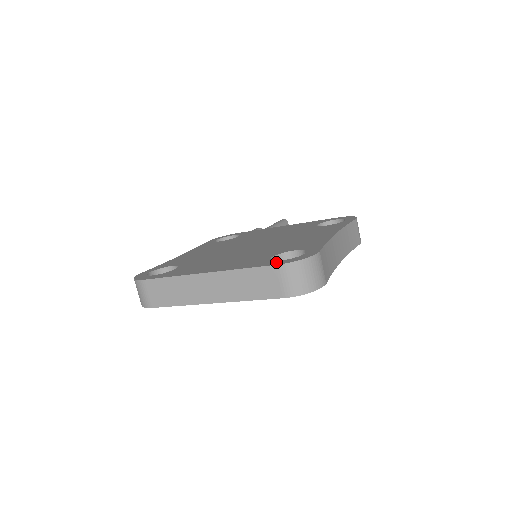
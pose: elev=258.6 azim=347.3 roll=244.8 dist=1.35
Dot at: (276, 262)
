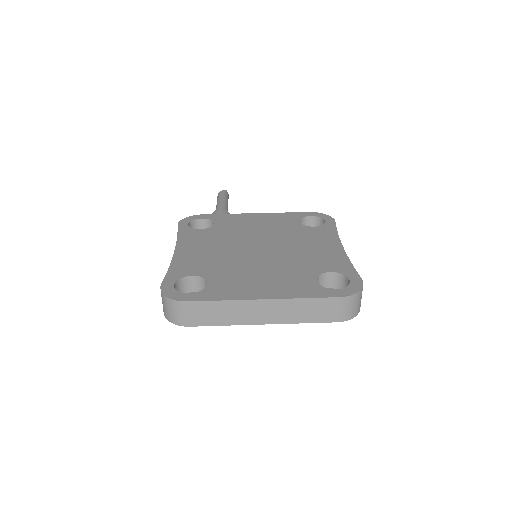
Dot at: (335, 292)
